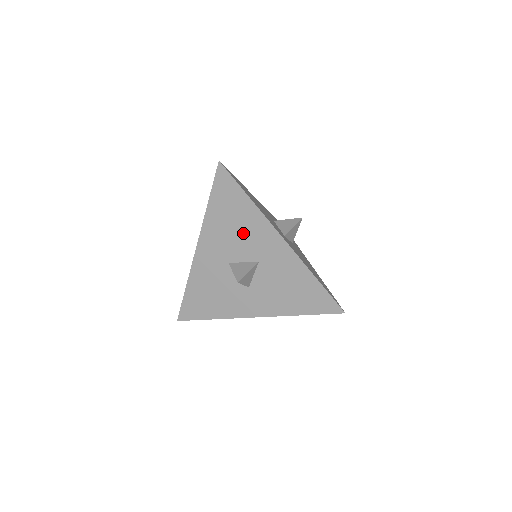
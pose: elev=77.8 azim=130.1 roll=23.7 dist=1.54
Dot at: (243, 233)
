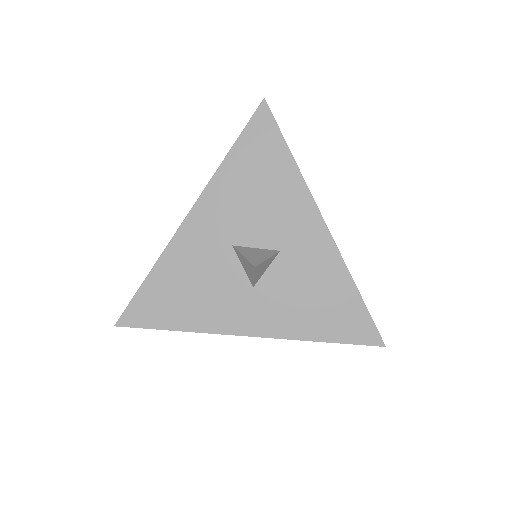
Dot at: (269, 205)
